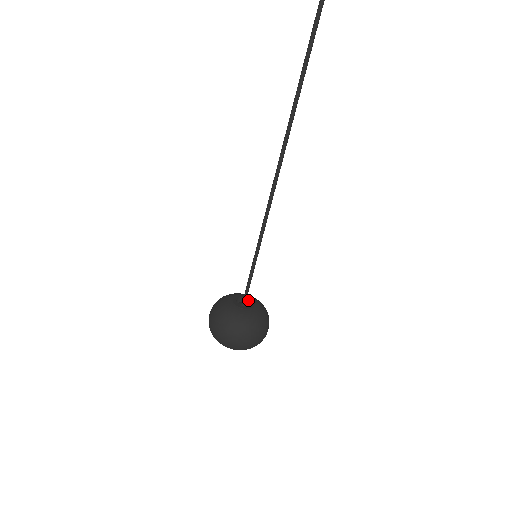
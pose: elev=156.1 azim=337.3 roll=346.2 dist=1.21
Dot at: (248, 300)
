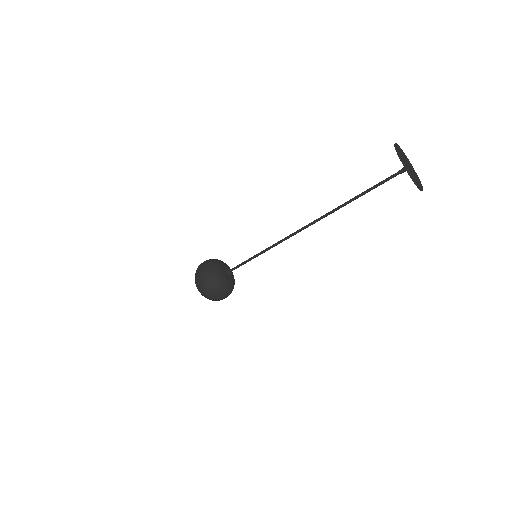
Dot at: (230, 273)
